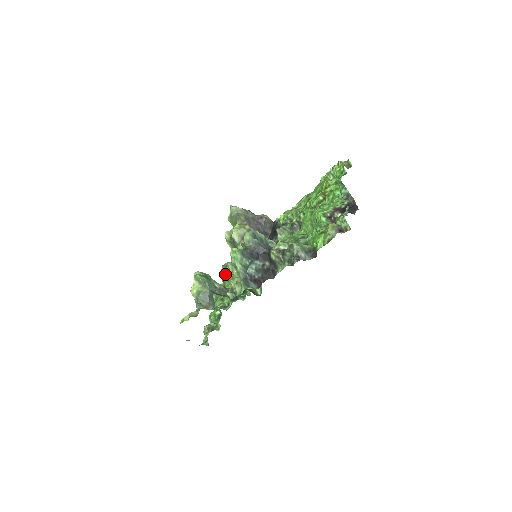
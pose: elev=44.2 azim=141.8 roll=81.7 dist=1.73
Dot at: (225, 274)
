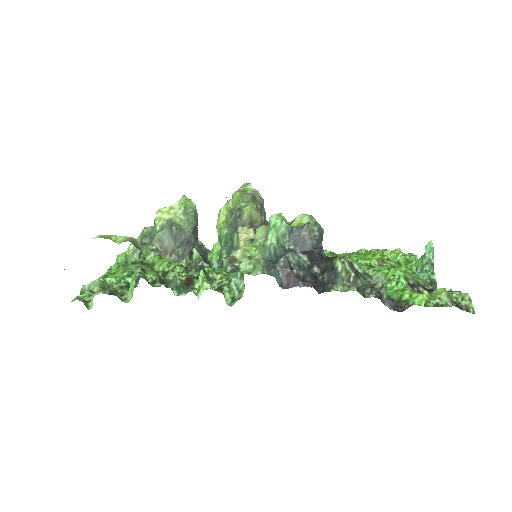
Dot at: occluded
